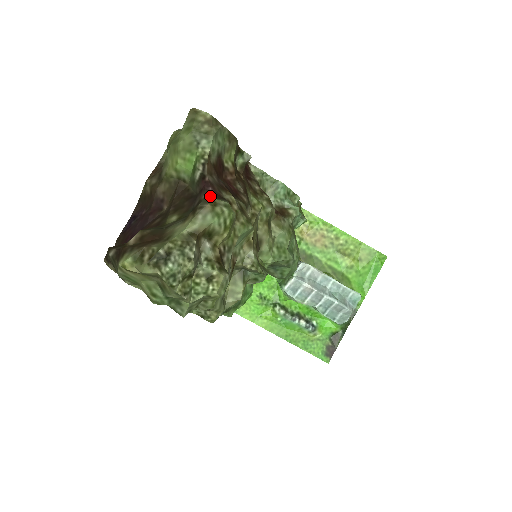
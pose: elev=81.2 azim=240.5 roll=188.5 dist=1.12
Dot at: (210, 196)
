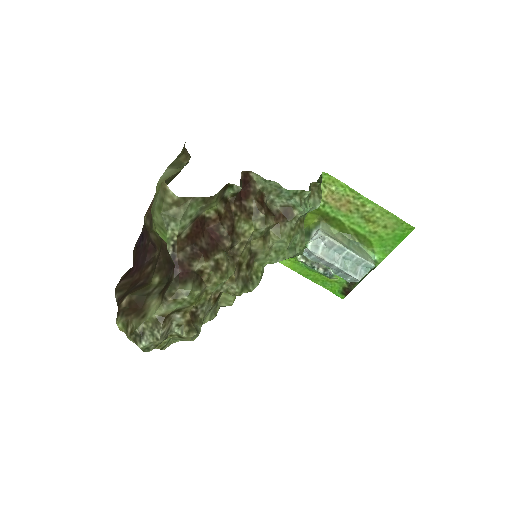
Dot at: (176, 282)
